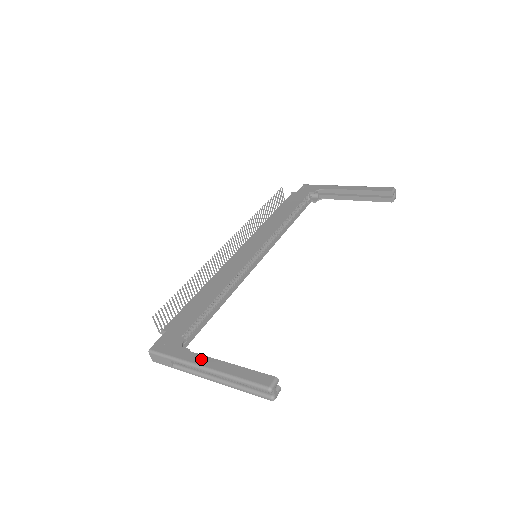
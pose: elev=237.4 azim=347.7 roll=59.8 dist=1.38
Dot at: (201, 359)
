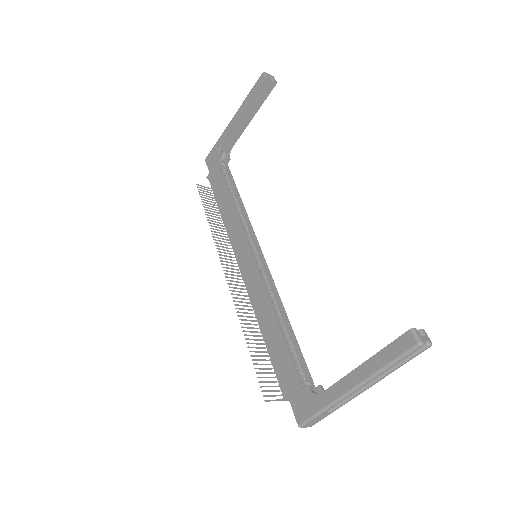
Dot at: (341, 386)
